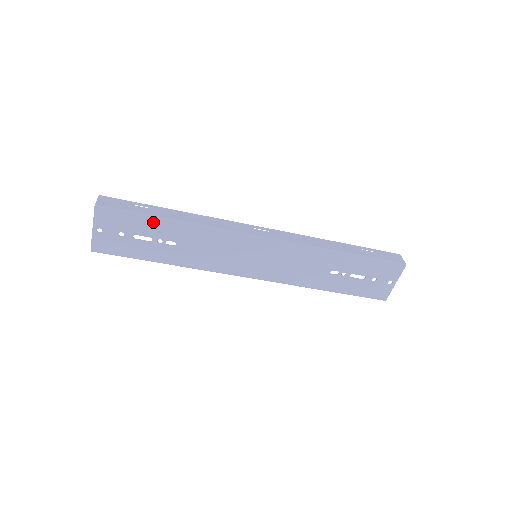
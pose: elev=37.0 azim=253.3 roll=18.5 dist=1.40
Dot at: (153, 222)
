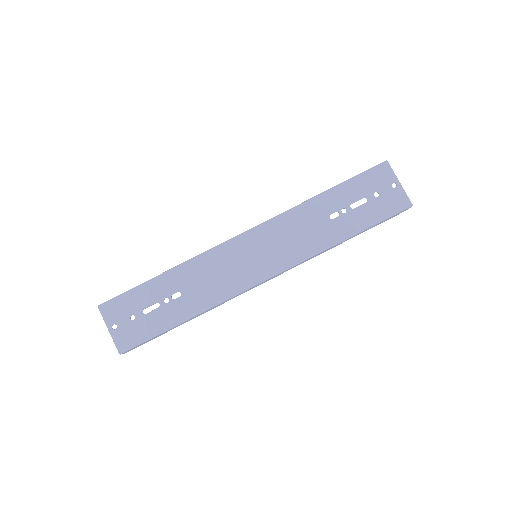
Dot at: (149, 287)
